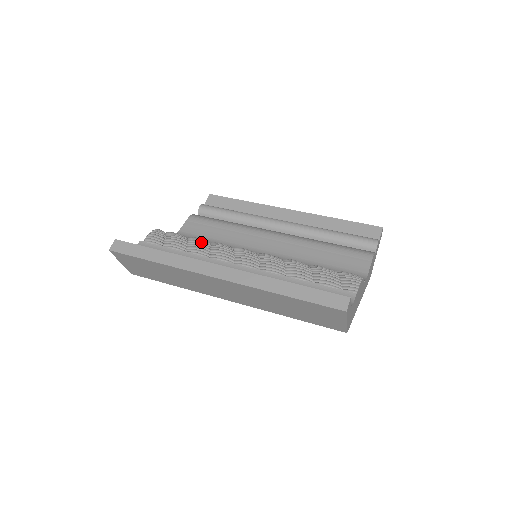
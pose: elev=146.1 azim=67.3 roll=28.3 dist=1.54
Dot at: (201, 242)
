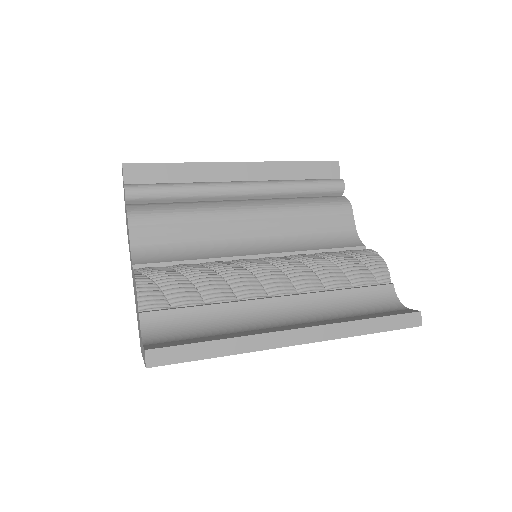
Dot at: (212, 279)
